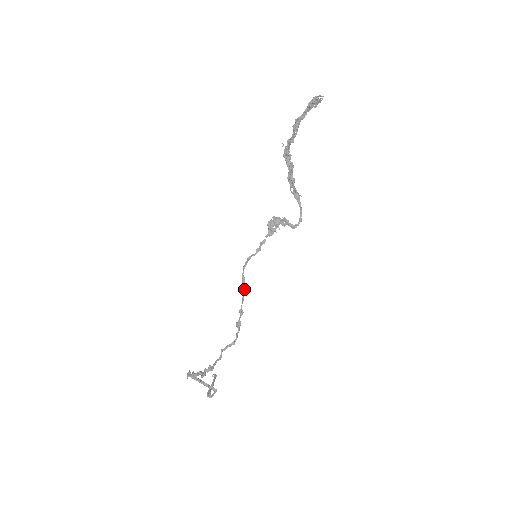
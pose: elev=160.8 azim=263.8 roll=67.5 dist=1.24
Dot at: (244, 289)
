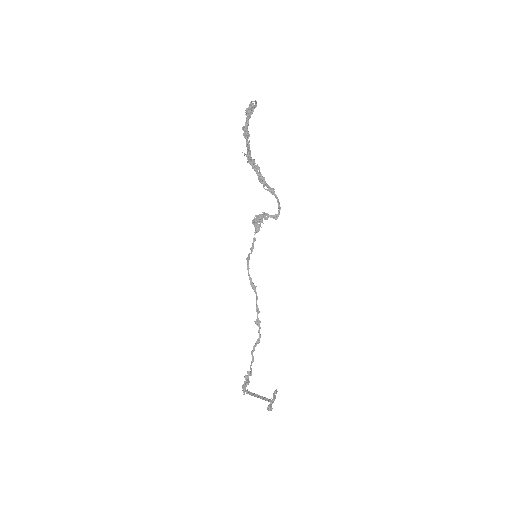
Dot at: (254, 289)
